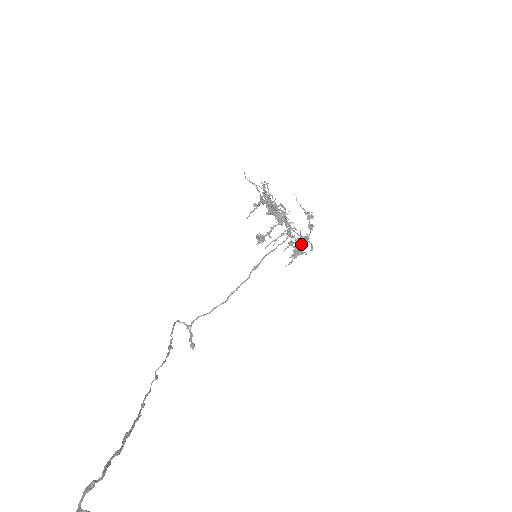
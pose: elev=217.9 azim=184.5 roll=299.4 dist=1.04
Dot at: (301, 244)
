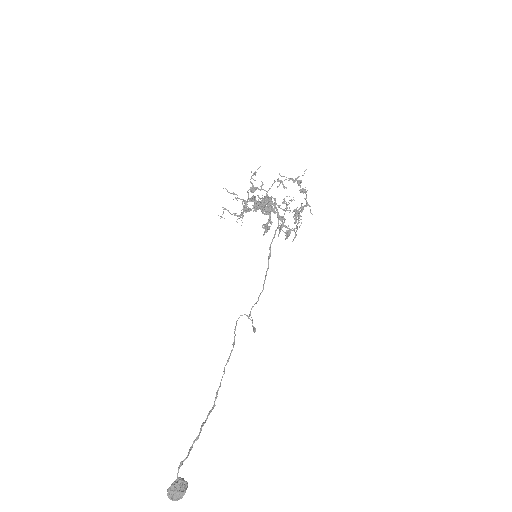
Dot at: (294, 219)
